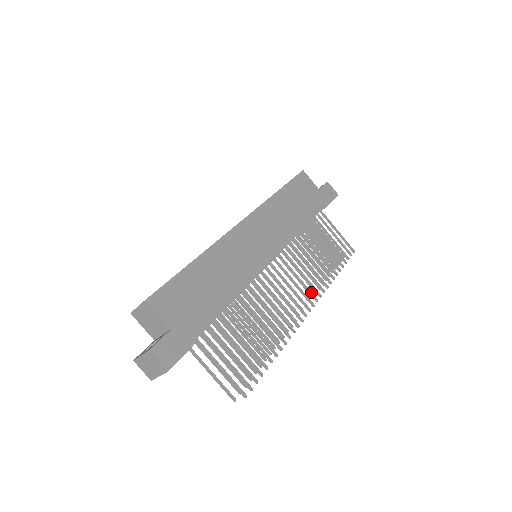
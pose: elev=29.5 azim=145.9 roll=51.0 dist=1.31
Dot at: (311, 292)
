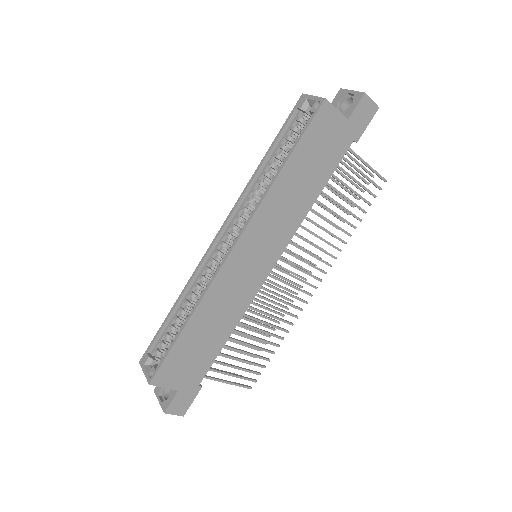
Dot at: (319, 269)
